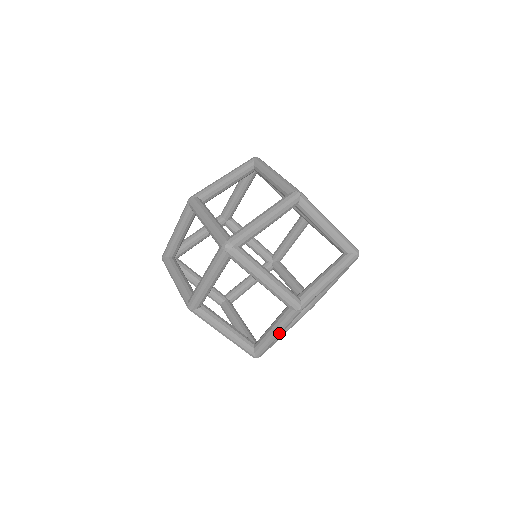
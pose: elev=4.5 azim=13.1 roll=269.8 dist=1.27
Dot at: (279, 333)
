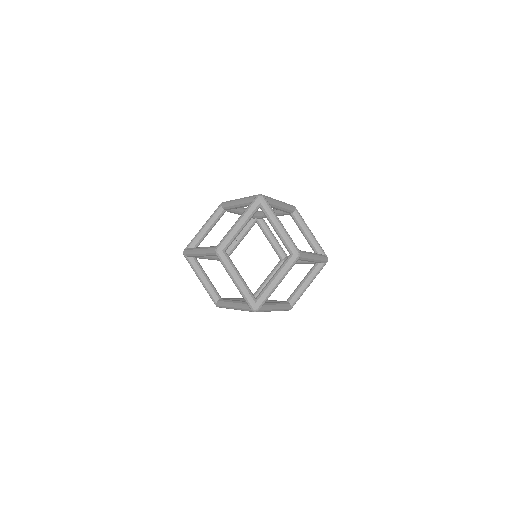
Dot at: occluded
